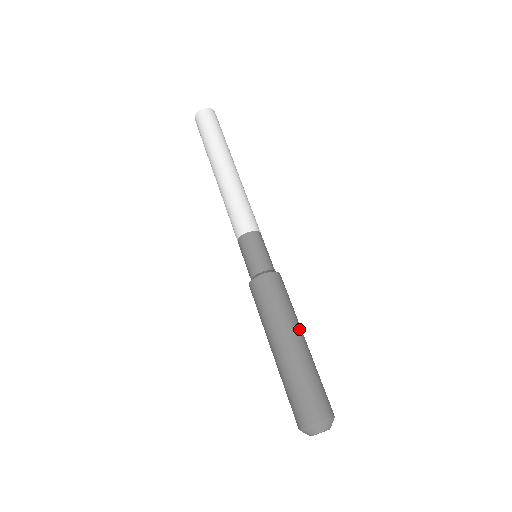
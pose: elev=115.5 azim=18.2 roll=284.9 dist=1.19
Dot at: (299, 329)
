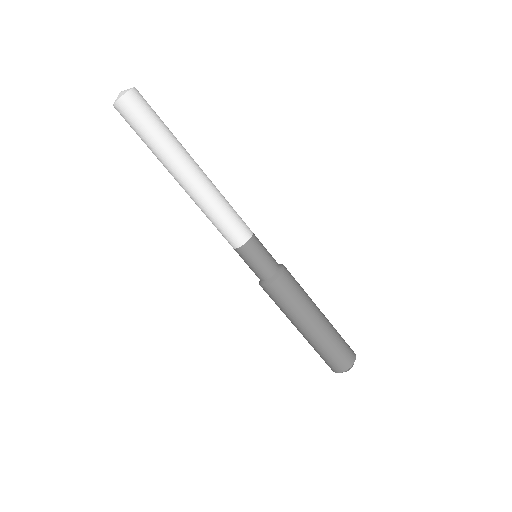
Dot at: (317, 308)
